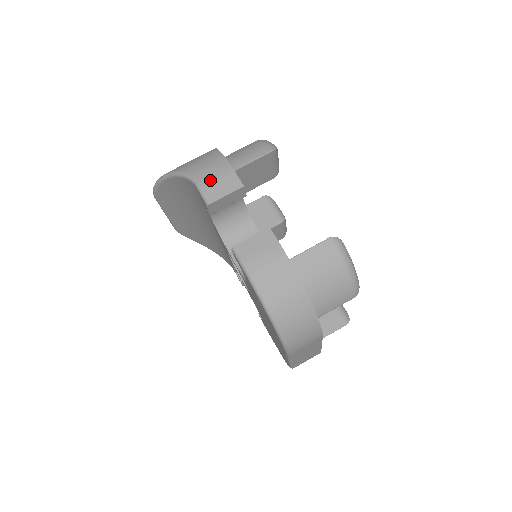
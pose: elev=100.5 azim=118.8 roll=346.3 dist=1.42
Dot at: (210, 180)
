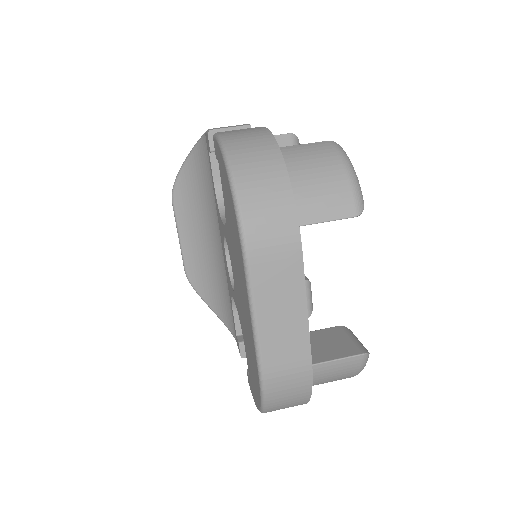
Dot at: occluded
